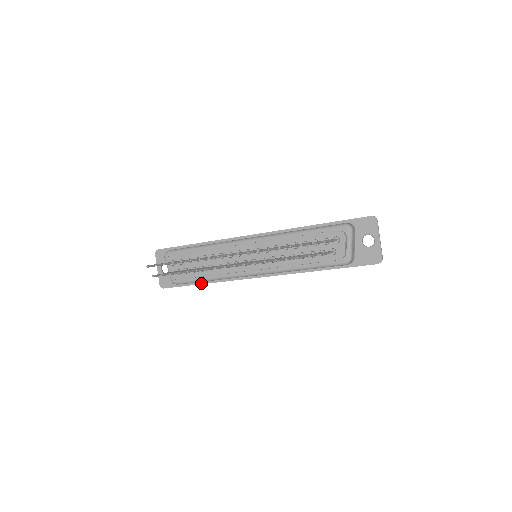
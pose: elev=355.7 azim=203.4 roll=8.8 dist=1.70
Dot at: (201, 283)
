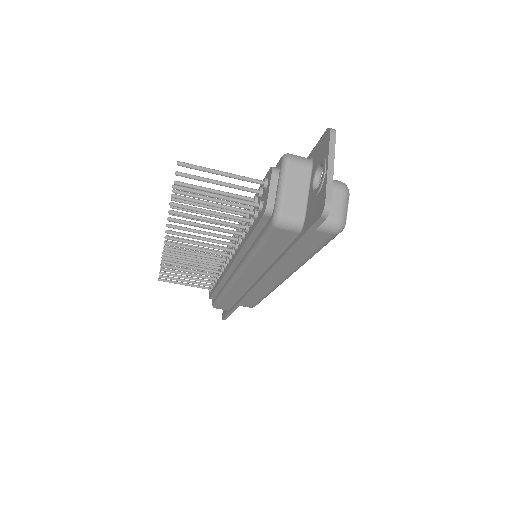
Dot at: (233, 307)
